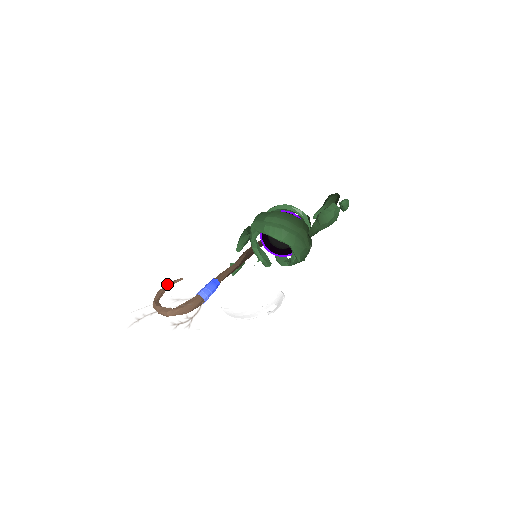
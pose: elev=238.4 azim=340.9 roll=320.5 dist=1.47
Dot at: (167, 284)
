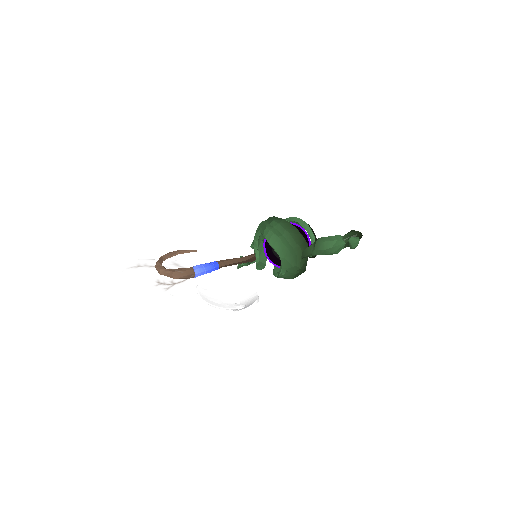
Dot at: occluded
